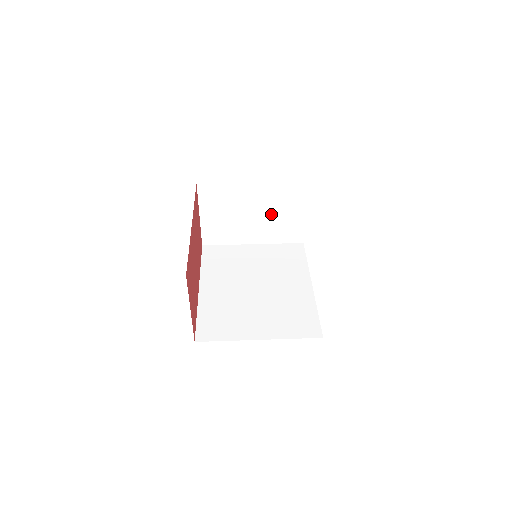
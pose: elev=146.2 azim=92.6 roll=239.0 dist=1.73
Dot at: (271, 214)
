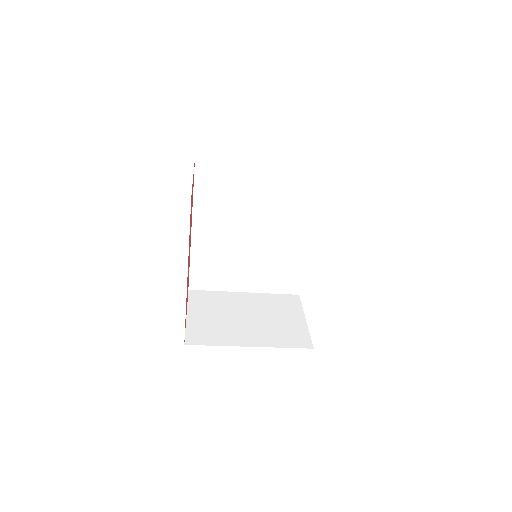
Dot at: (267, 318)
